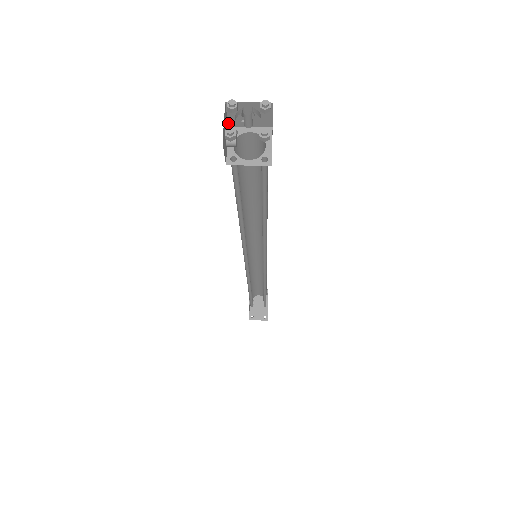
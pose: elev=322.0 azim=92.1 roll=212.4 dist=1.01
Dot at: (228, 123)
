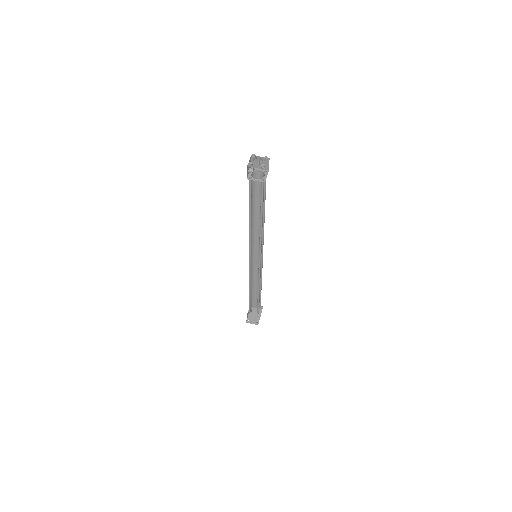
Dot at: occluded
